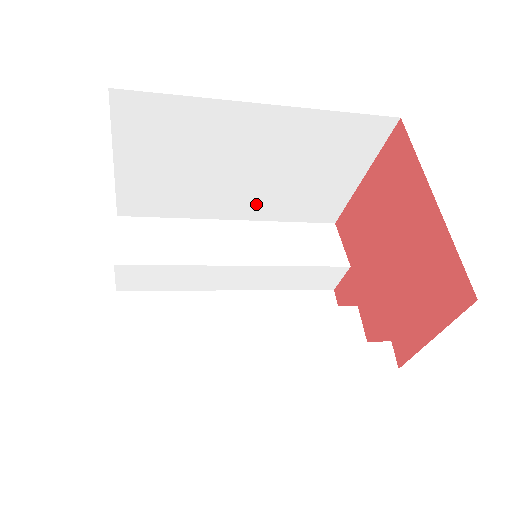
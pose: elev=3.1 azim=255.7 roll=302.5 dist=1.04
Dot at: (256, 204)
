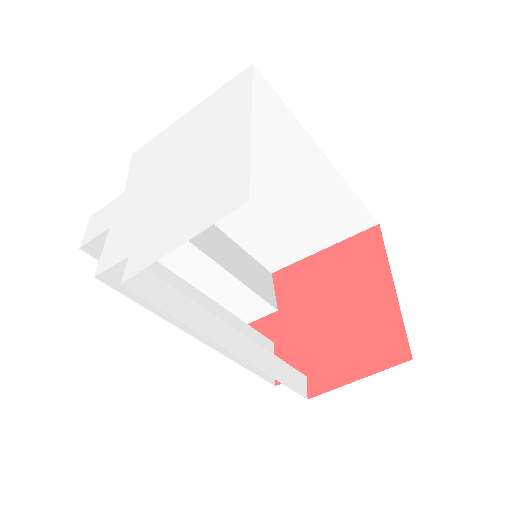
Dot at: (241, 221)
